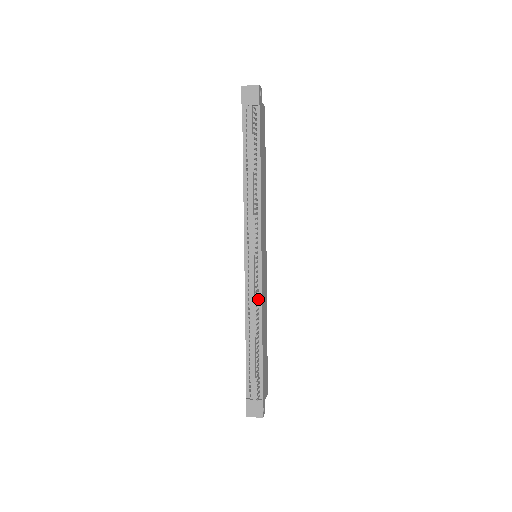
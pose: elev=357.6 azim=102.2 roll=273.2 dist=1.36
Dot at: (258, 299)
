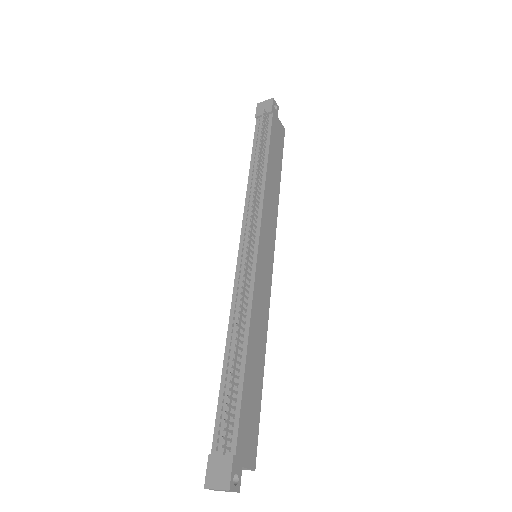
Dot at: (248, 298)
